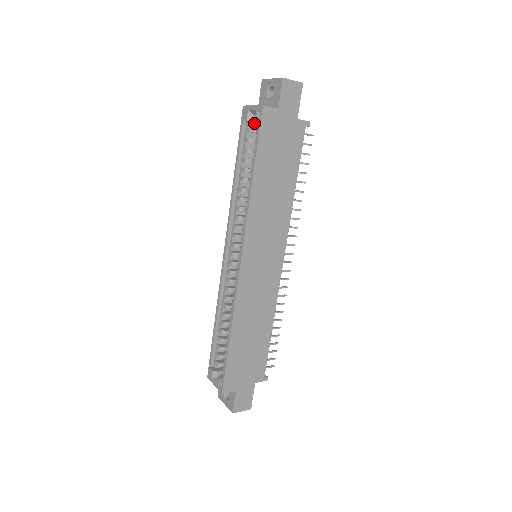
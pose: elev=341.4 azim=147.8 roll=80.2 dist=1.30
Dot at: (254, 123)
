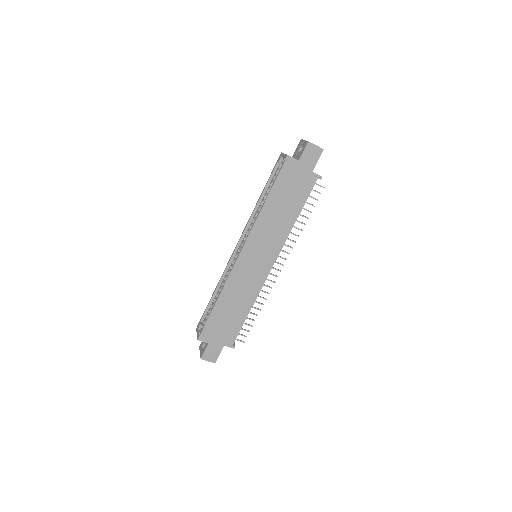
Dot at: occluded
